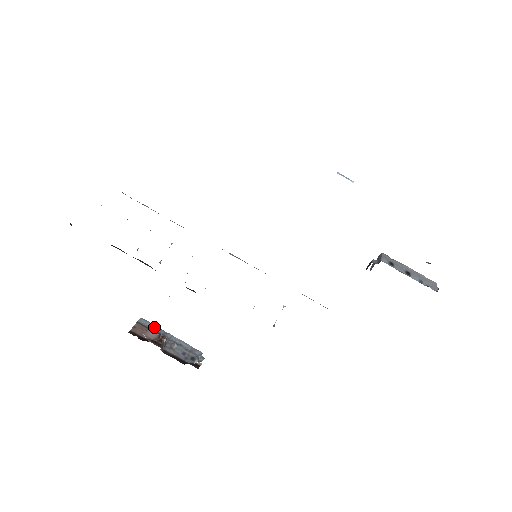
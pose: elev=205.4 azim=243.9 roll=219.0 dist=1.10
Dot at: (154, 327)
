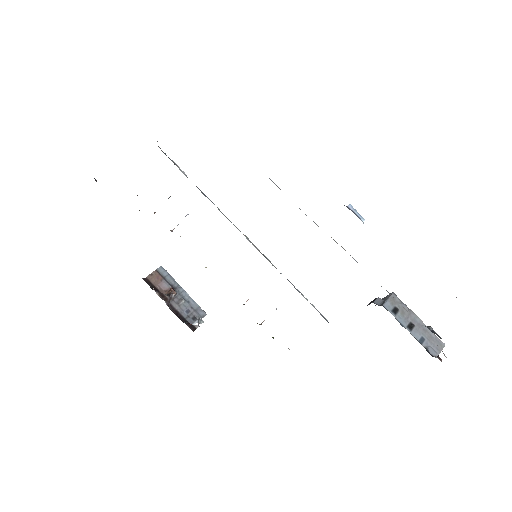
Dot at: (170, 278)
